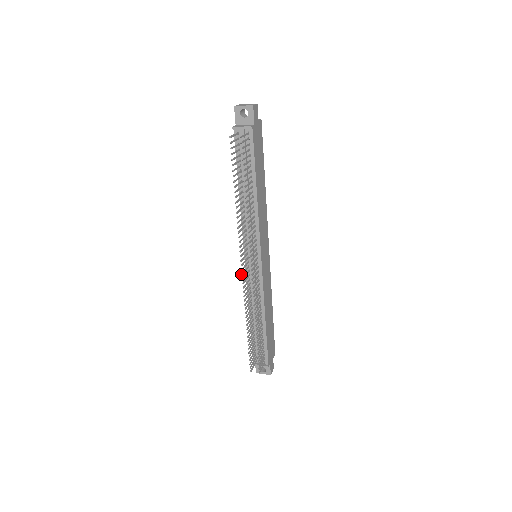
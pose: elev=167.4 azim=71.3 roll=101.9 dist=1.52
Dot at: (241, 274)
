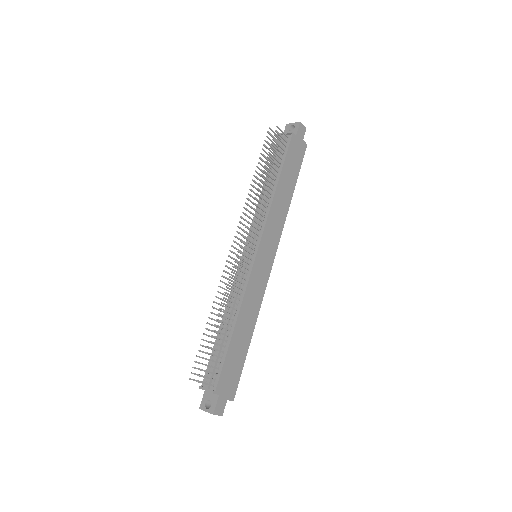
Dot at: (230, 250)
